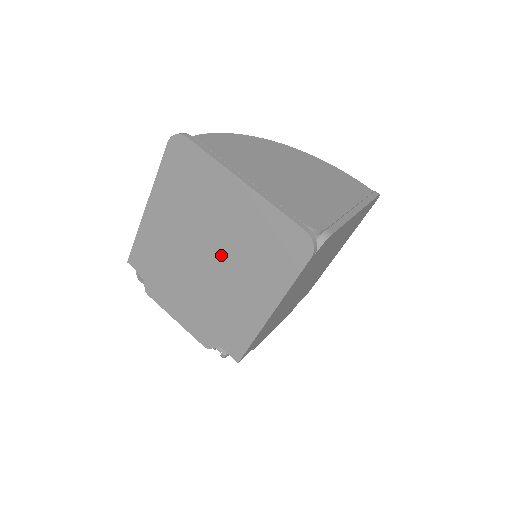
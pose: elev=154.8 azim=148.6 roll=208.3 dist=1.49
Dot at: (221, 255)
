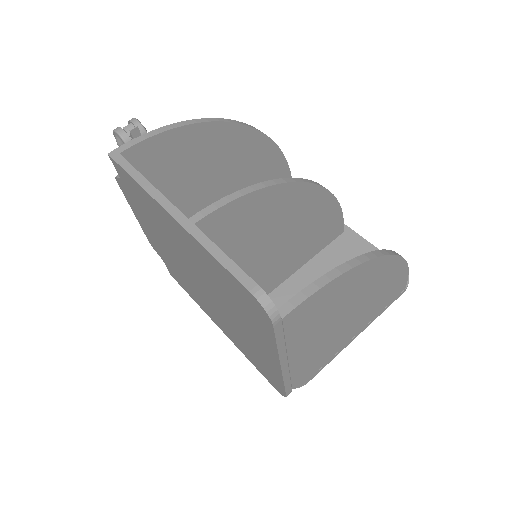
Dot at: (215, 303)
